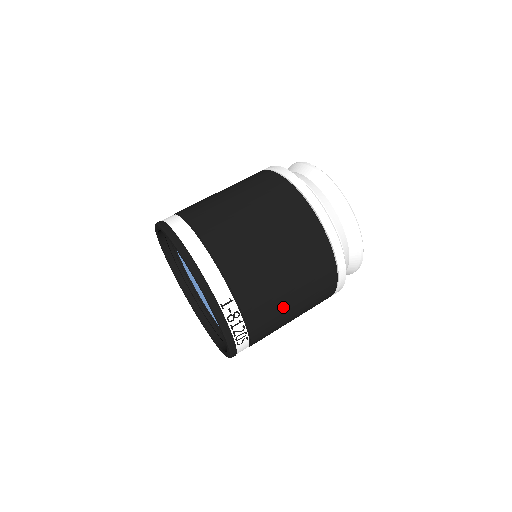
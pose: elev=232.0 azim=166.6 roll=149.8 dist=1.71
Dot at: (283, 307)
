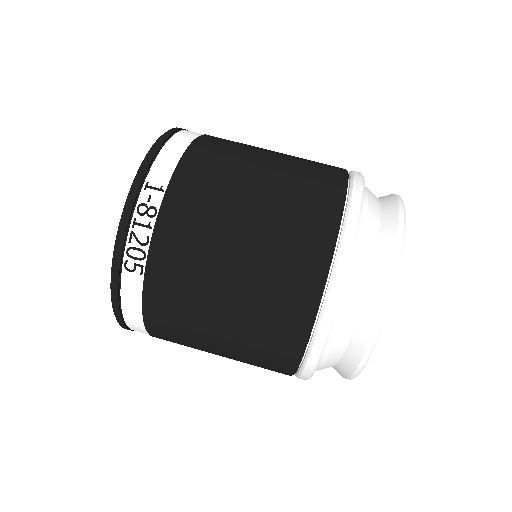
Dot at: (214, 265)
